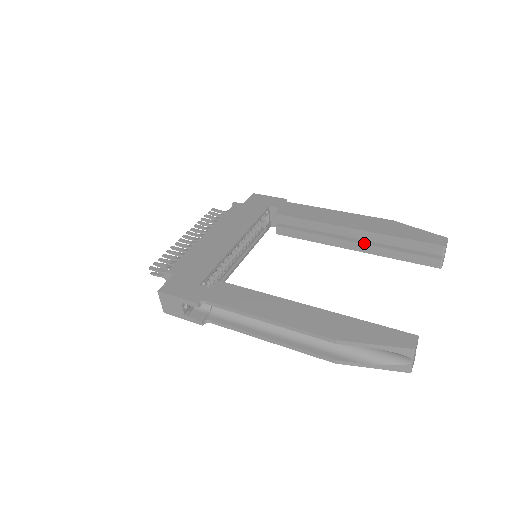
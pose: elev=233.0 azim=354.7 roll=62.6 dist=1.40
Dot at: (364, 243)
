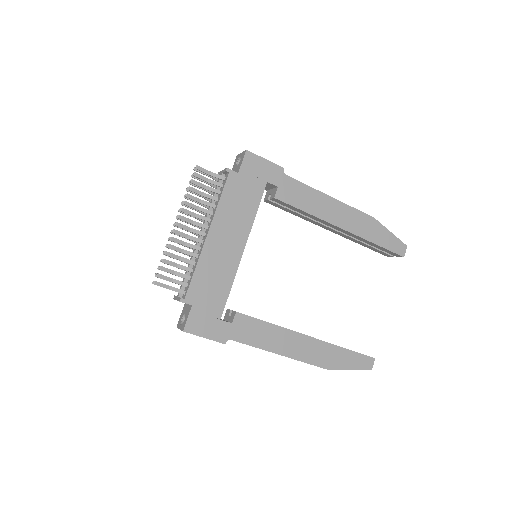
Dot at: (344, 233)
